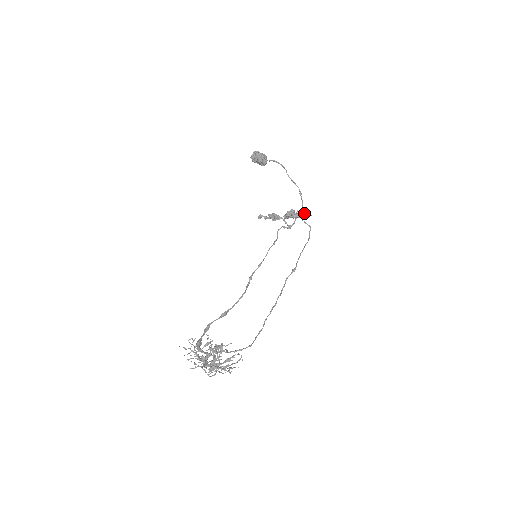
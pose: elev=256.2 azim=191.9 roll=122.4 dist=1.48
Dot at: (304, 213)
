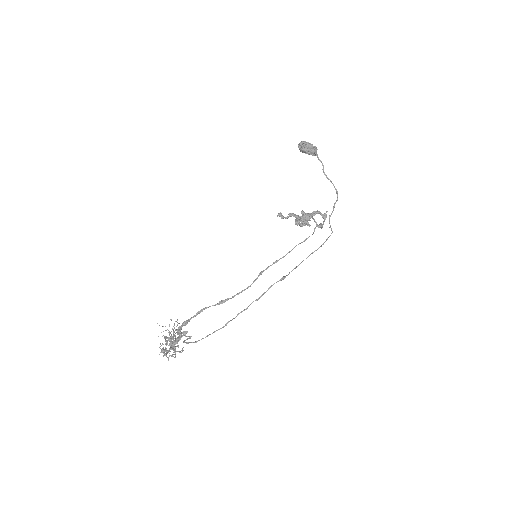
Dot at: (302, 223)
